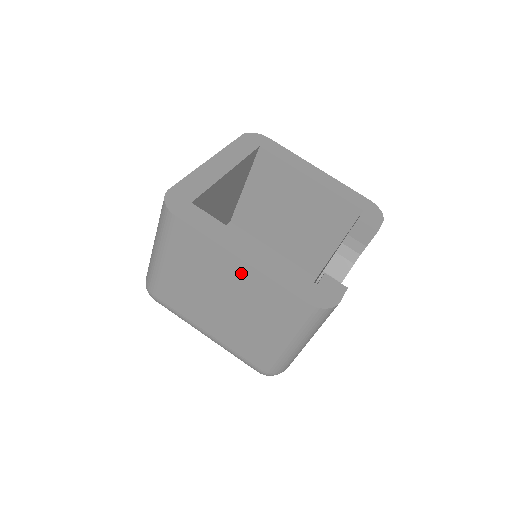
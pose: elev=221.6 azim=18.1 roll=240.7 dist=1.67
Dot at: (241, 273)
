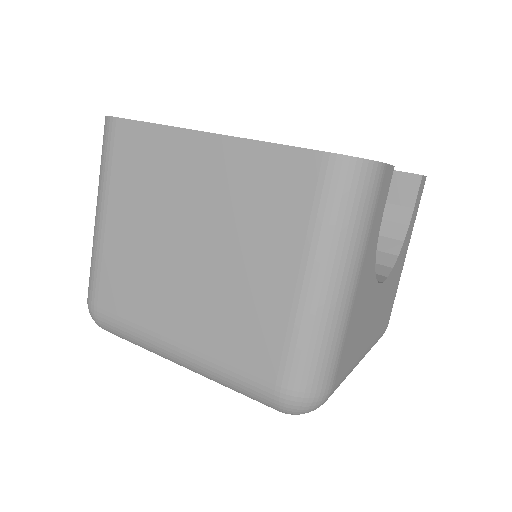
Dot at: (213, 162)
